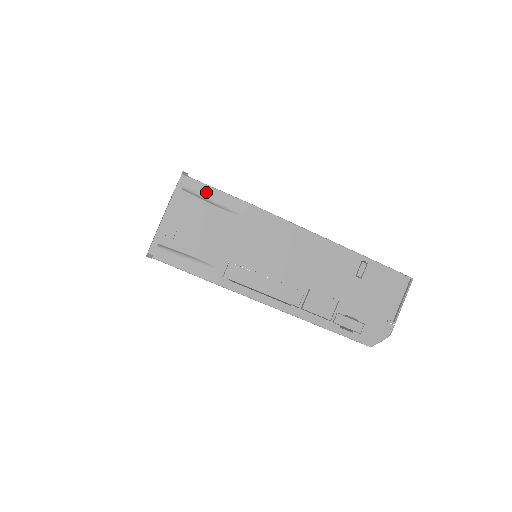
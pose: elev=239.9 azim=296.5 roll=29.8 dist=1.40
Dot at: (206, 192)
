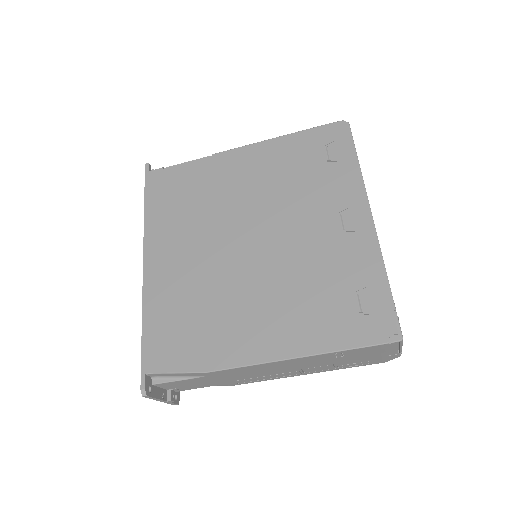
Dot at: (168, 375)
